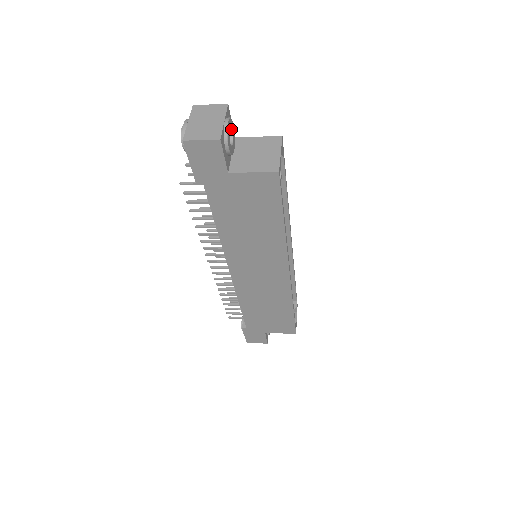
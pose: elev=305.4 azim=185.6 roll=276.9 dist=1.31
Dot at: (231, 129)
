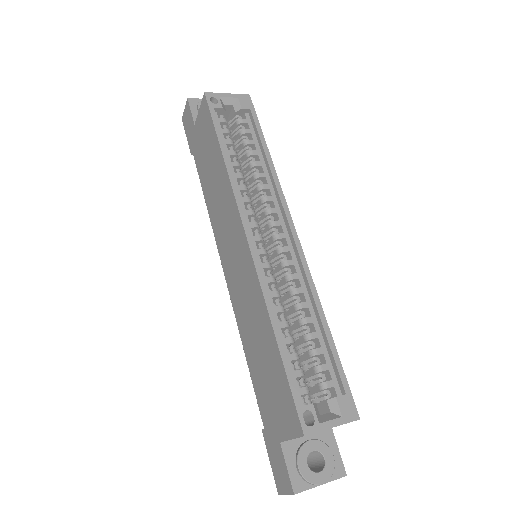
Dot at: occluded
